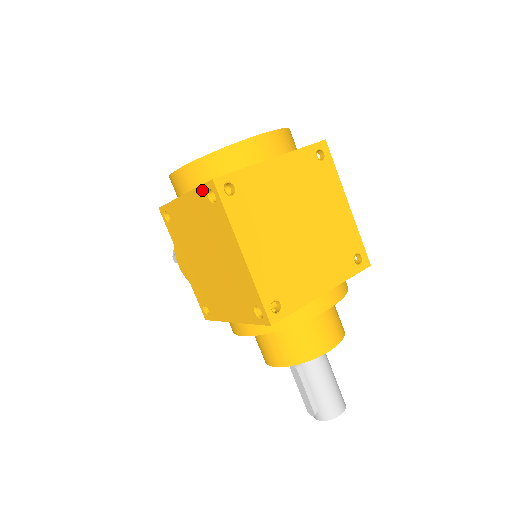
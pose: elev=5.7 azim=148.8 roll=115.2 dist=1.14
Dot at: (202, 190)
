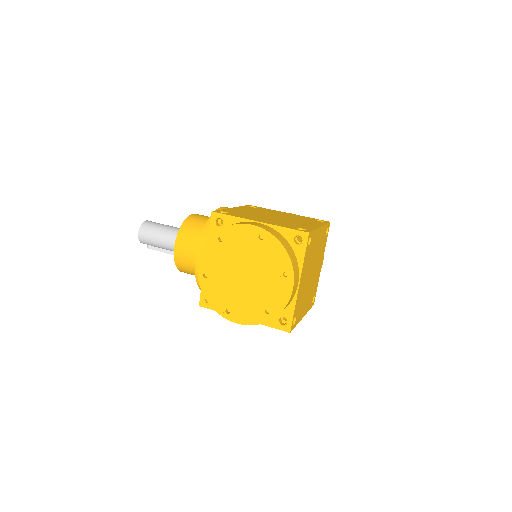
Dot at: (274, 327)
